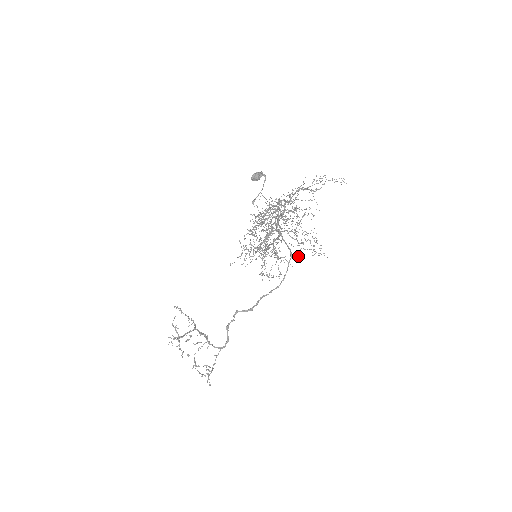
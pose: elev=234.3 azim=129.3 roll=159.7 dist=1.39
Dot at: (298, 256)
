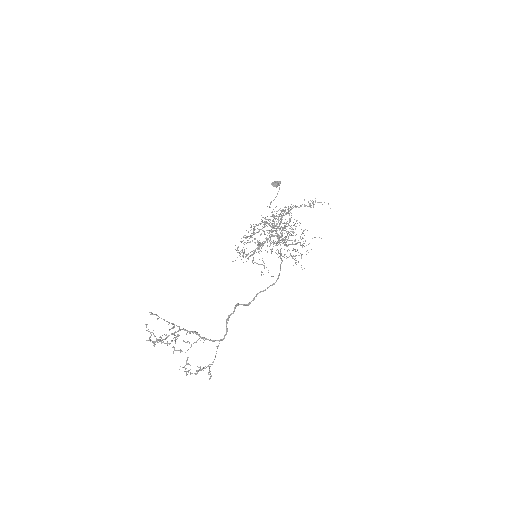
Dot at: (321, 238)
